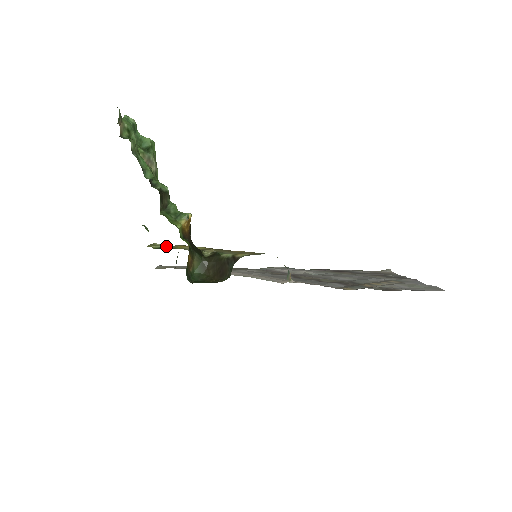
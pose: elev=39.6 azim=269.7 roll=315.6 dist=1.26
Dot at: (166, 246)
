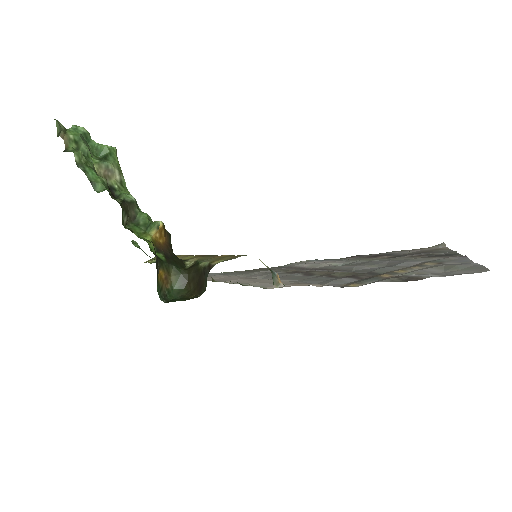
Dot at: occluded
